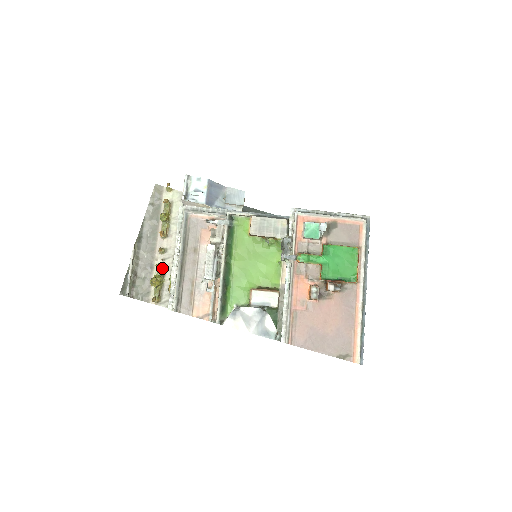
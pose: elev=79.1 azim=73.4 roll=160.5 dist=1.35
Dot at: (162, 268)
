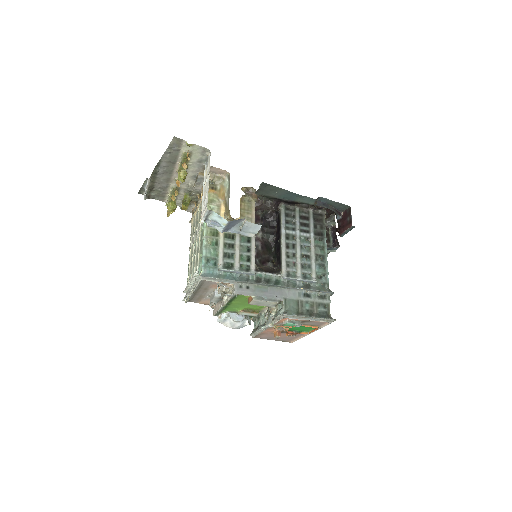
Dot at: (177, 189)
